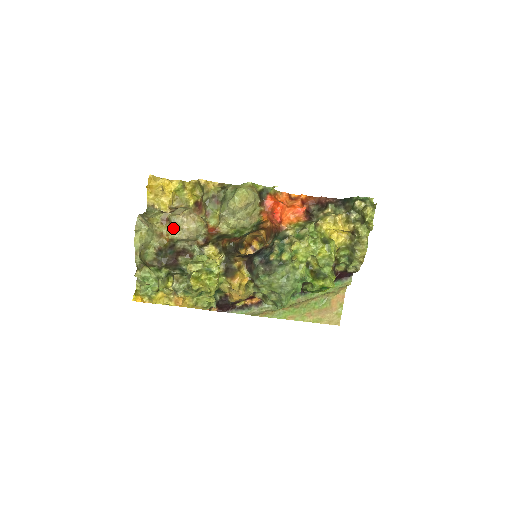
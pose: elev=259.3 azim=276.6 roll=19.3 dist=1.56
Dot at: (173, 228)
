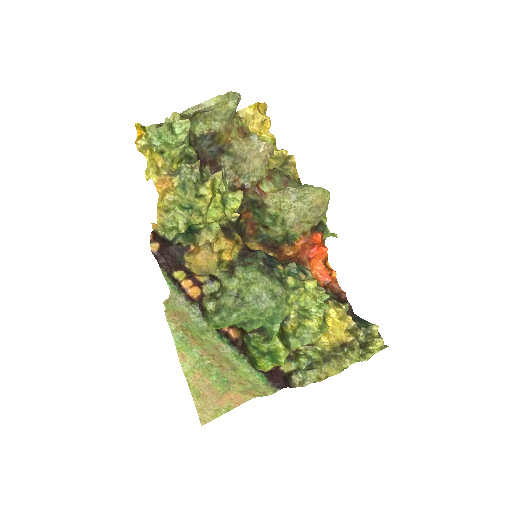
Dot at: (244, 141)
